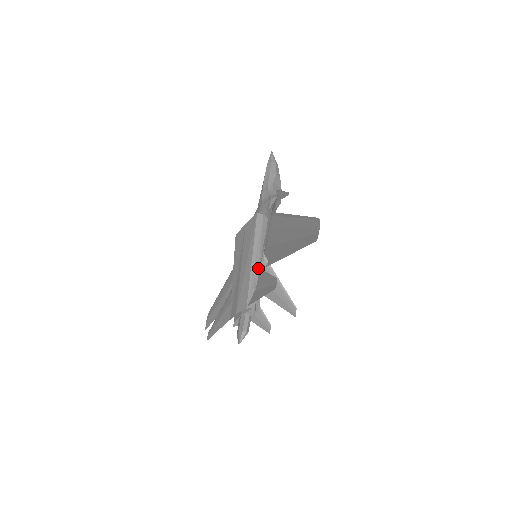
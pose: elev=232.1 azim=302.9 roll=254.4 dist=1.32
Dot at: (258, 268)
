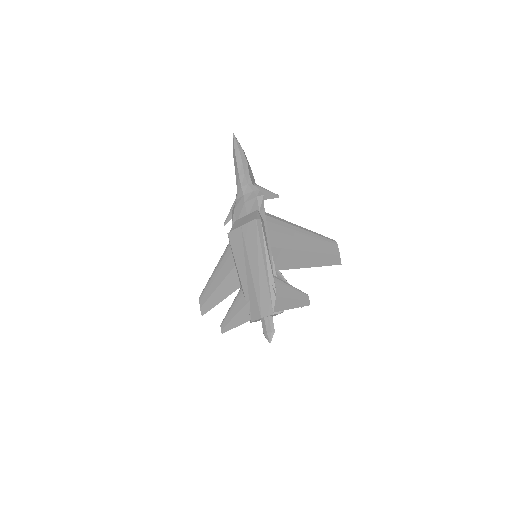
Dot at: (273, 276)
